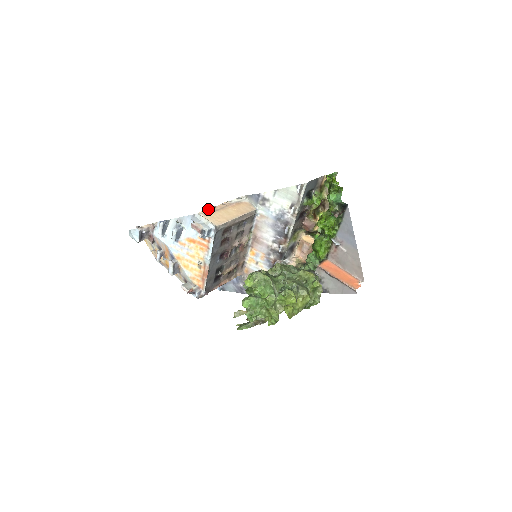
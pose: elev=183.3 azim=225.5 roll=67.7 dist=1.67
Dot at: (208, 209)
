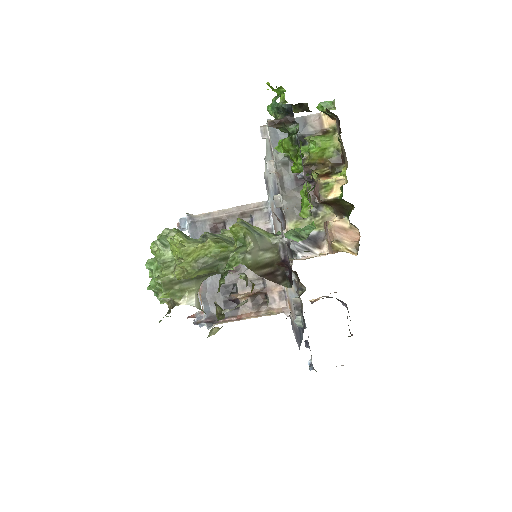
Dot at: occluded
